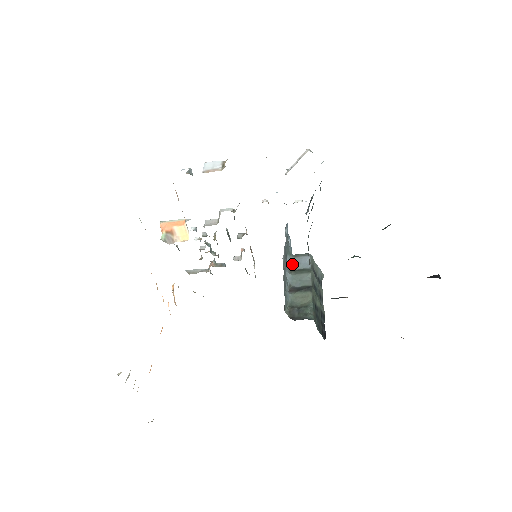
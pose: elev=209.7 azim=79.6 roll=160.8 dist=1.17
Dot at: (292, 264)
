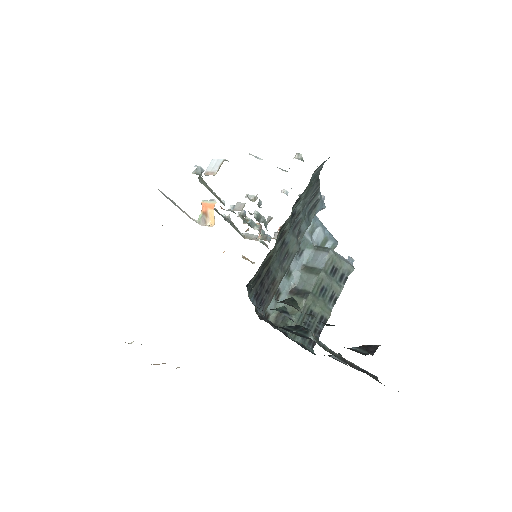
Dot at: (309, 259)
